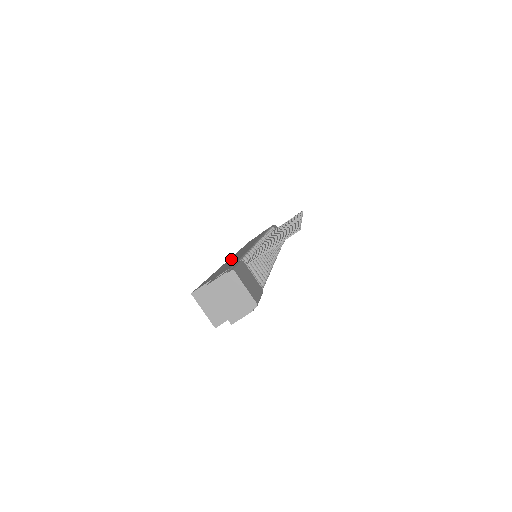
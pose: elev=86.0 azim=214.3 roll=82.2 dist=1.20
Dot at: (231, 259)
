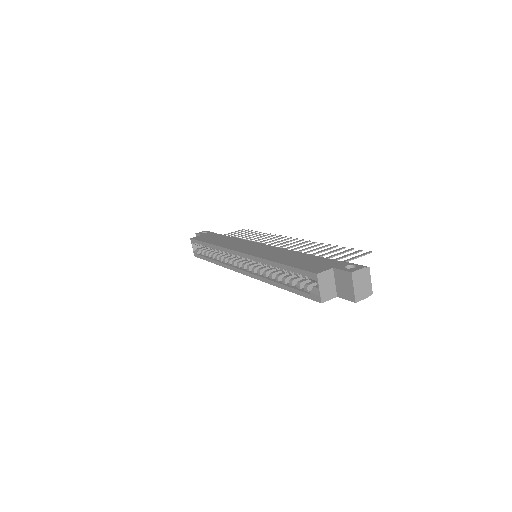
Dot at: (265, 254)
